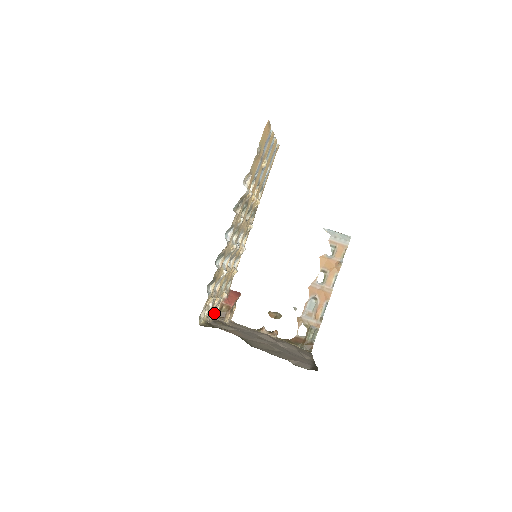
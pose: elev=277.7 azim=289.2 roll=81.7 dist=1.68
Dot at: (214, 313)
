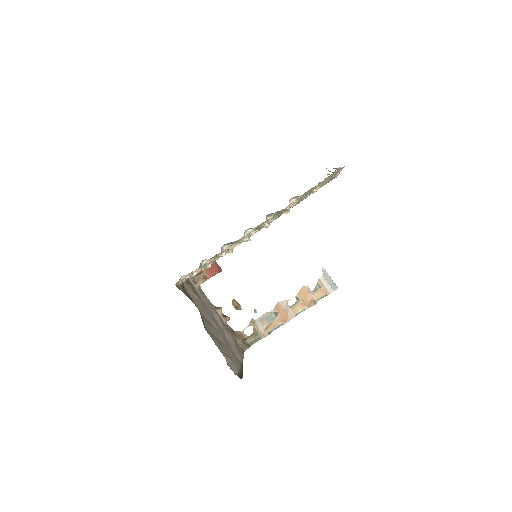
Dot at: occluded
